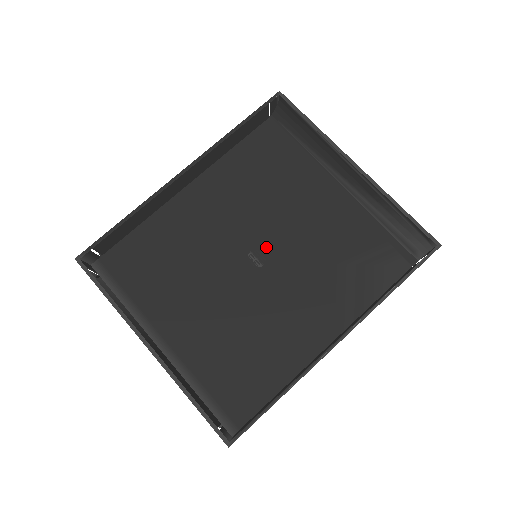
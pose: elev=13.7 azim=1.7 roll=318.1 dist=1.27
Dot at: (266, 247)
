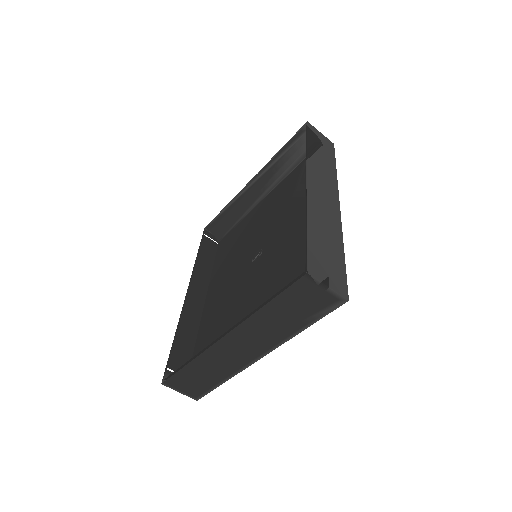
Dot at: (257, 248)
